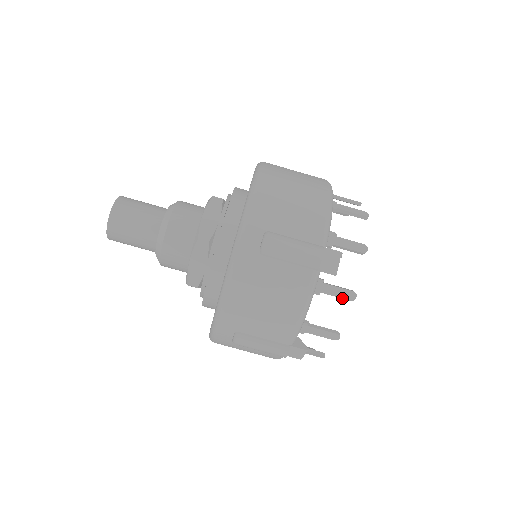
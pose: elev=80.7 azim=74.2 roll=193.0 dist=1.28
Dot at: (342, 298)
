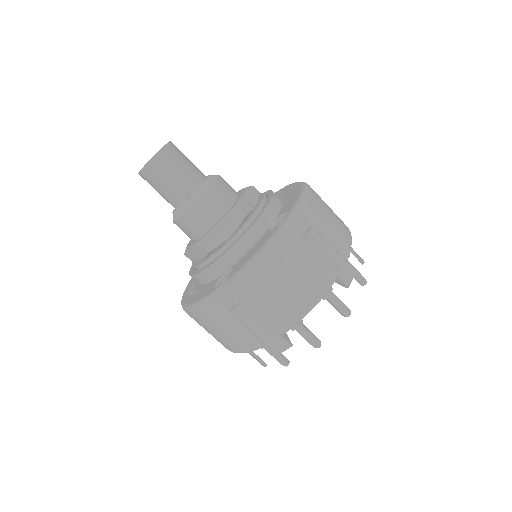
Dot at: (340, 311)
